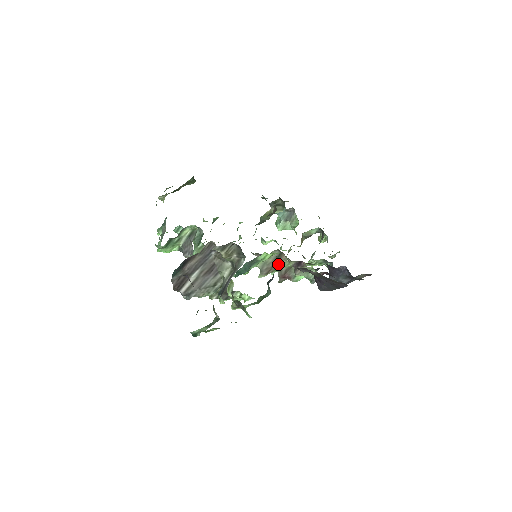
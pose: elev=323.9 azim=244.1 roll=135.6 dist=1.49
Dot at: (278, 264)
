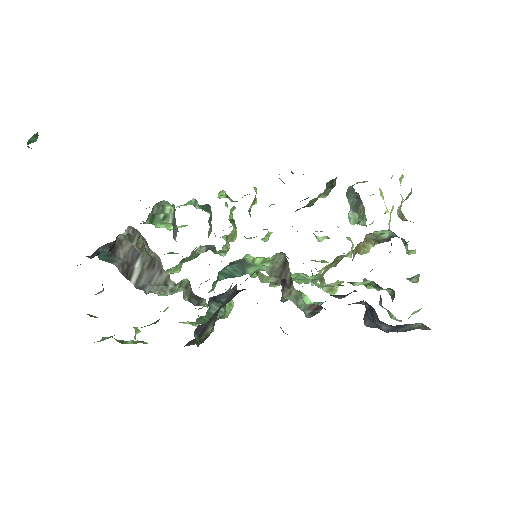
Dot at: (257, 275)
